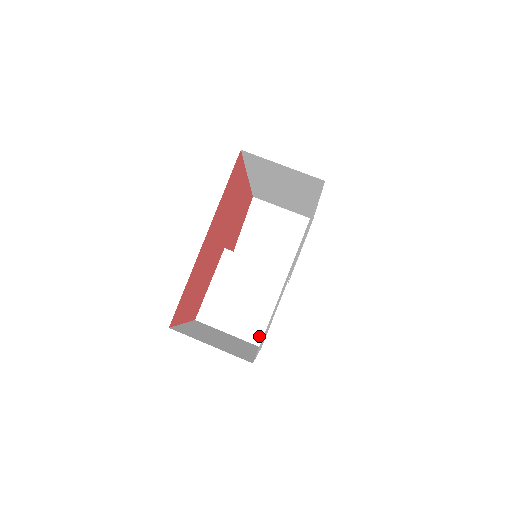
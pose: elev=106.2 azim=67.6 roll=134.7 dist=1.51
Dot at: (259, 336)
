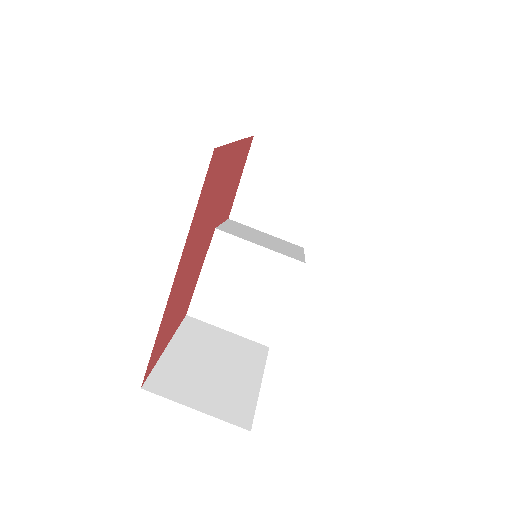
Dot at: (266, 335)
